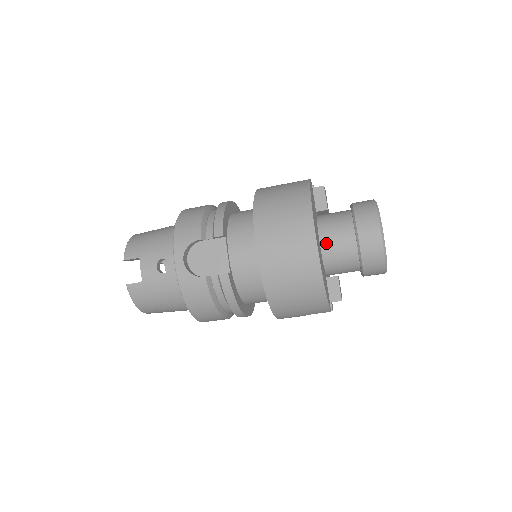
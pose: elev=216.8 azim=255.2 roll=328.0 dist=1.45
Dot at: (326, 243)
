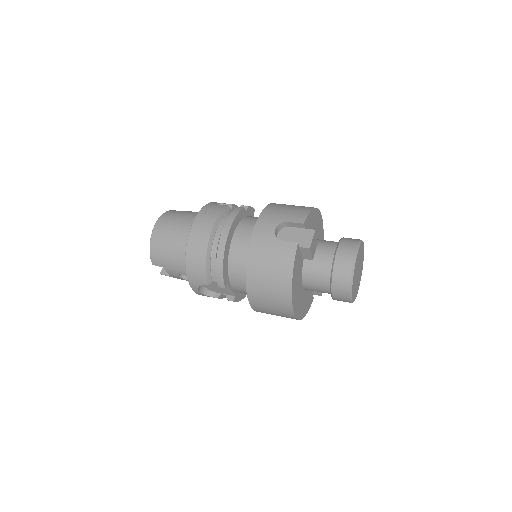
Dot at: (308, 288)
